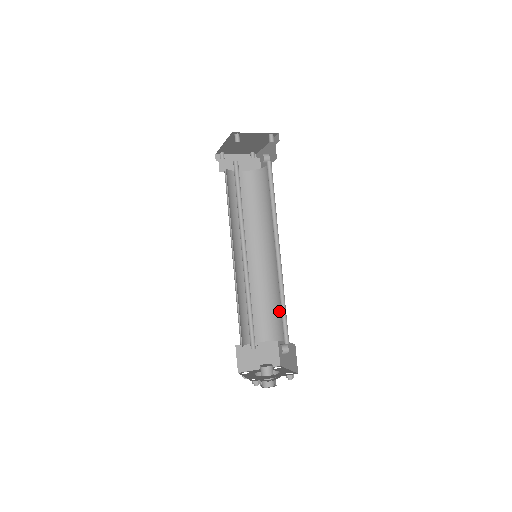
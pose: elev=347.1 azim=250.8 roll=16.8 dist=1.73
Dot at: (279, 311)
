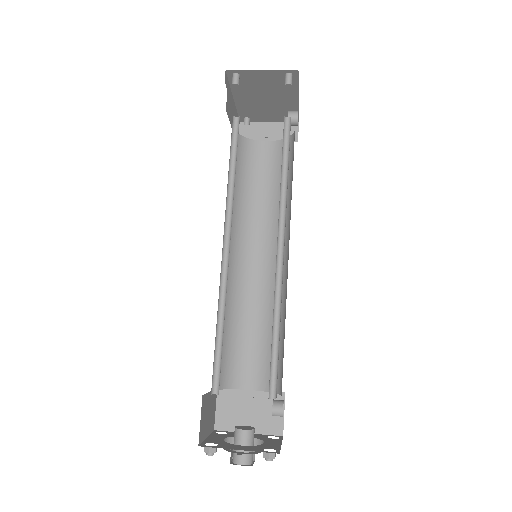
Dot at: (283, 346)
